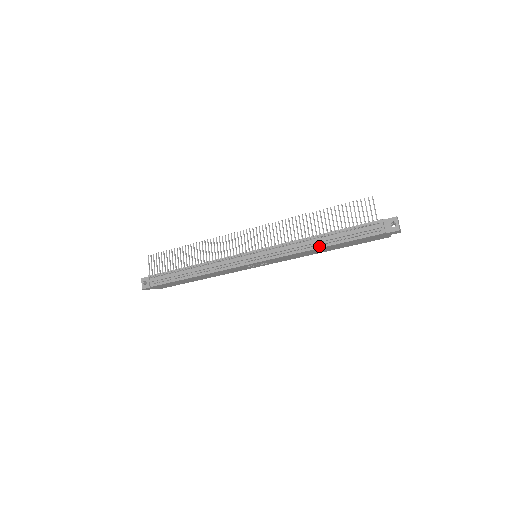
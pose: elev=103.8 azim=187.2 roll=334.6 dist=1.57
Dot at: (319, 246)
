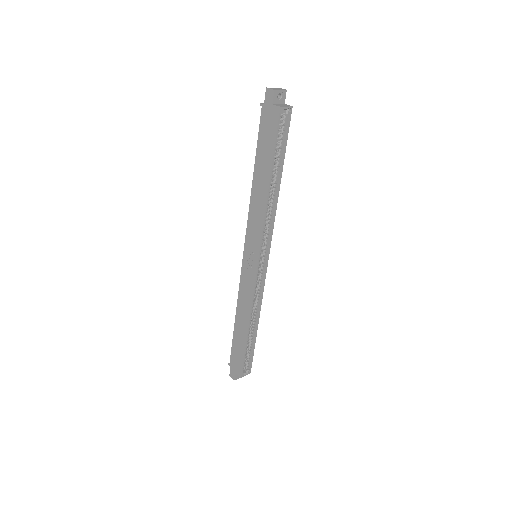
Dot at: (254, 181)
